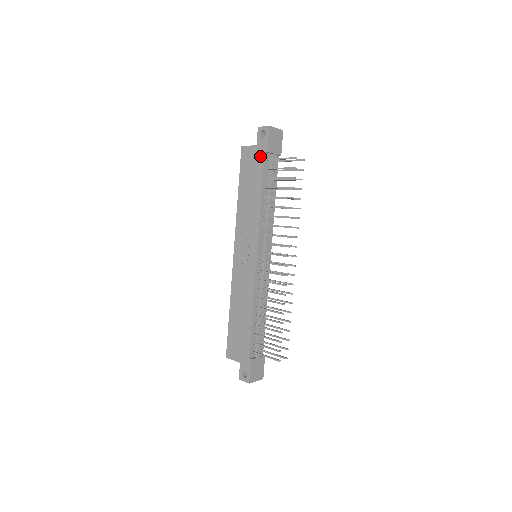
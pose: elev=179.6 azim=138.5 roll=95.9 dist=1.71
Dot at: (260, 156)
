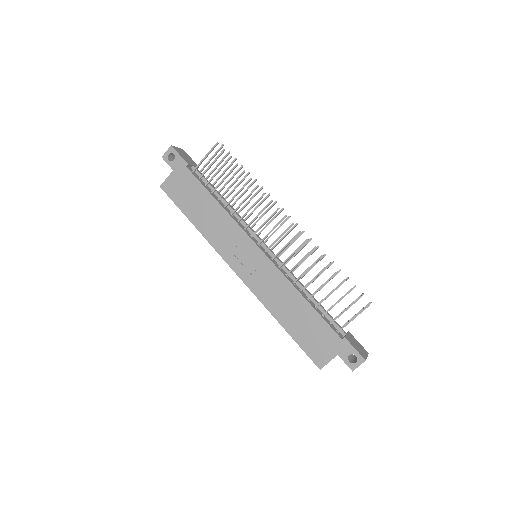
Dot at: (184, 174)
